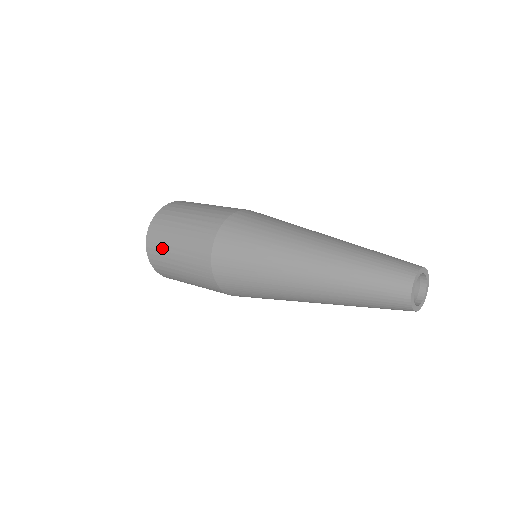
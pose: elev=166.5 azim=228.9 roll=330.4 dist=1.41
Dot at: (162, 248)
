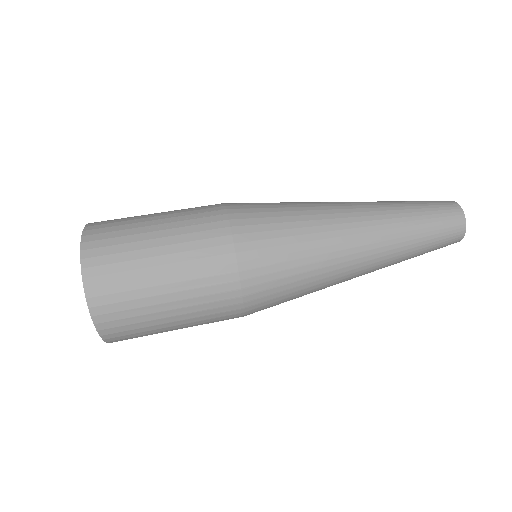
Dot at: occluded
